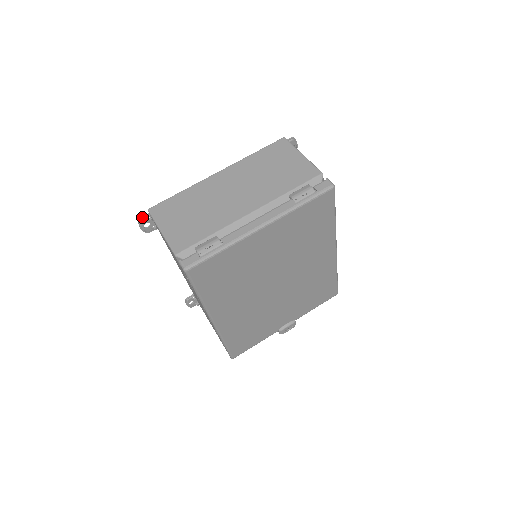
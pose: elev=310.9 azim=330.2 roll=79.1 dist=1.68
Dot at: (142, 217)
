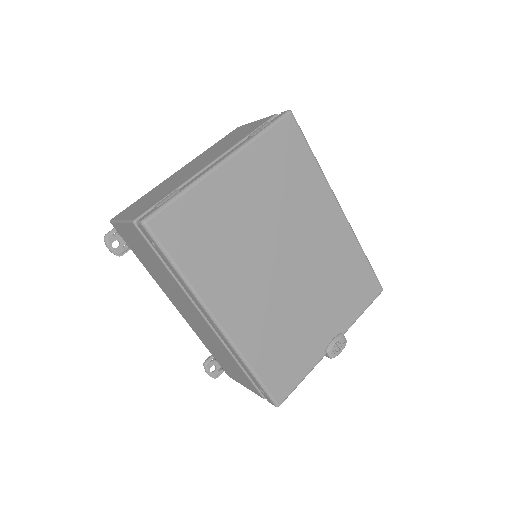
Dot at: (107, 233)
